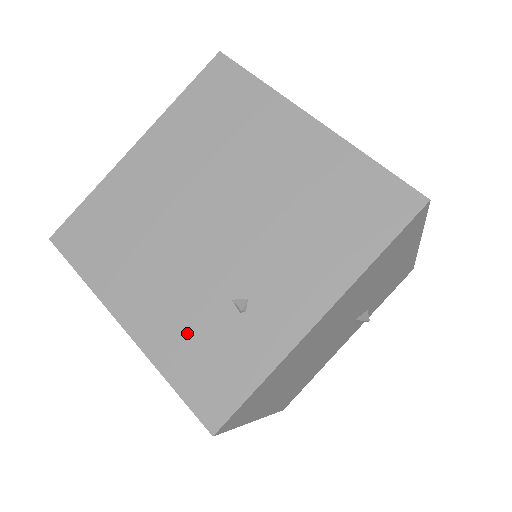
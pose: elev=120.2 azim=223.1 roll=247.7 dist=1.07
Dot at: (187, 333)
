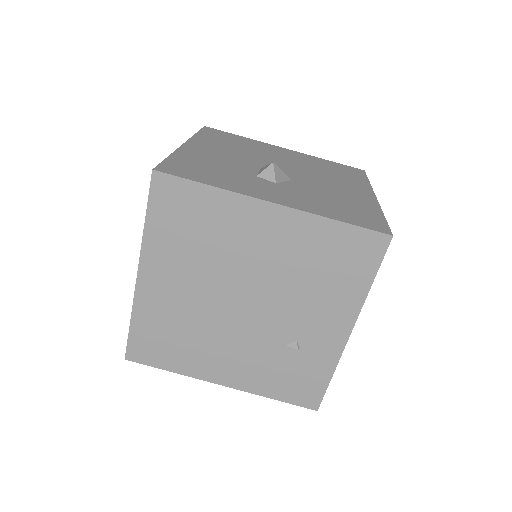
Dot at: (268, 373)
